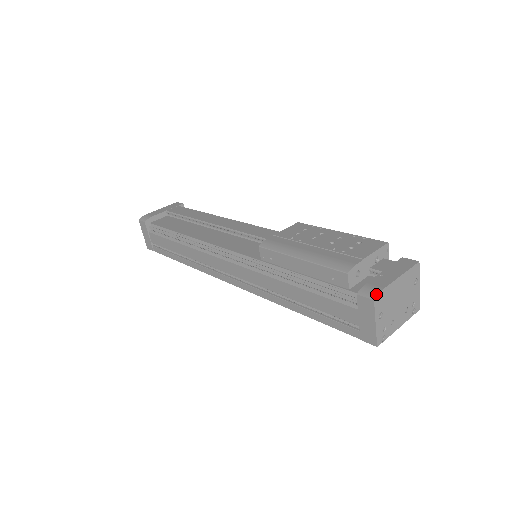
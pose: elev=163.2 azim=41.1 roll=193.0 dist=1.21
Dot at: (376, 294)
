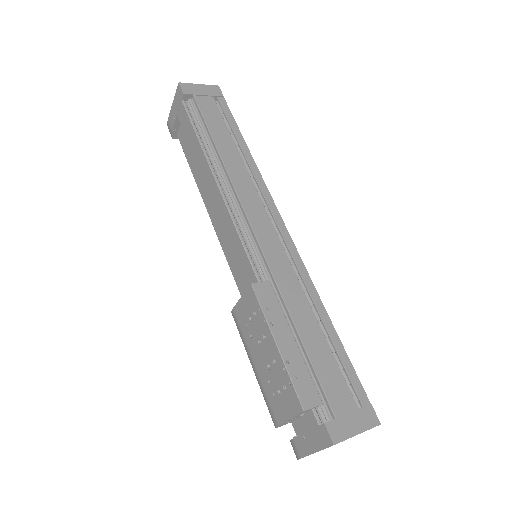
Dot at: (297, 458)
